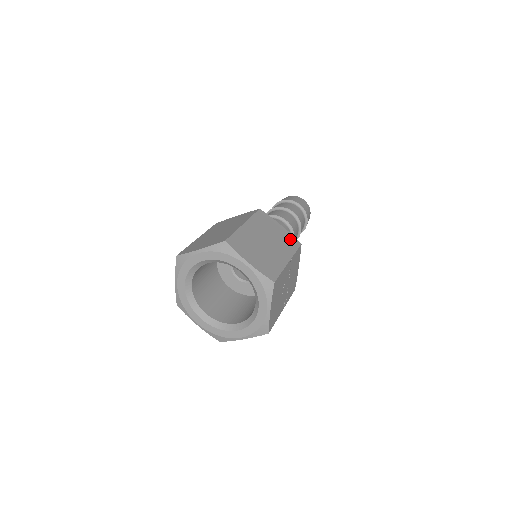
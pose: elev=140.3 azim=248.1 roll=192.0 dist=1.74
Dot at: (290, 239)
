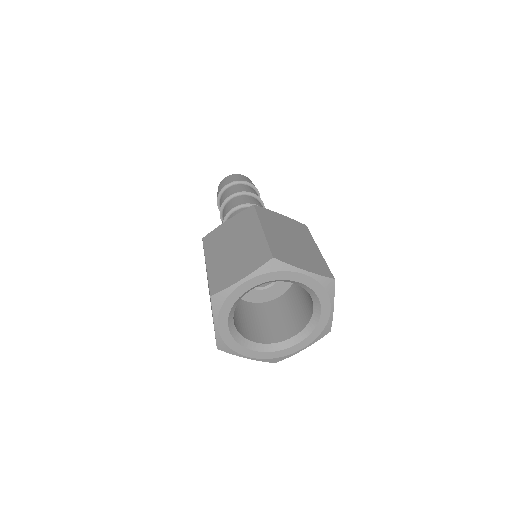
Dot at: (297, 225)
